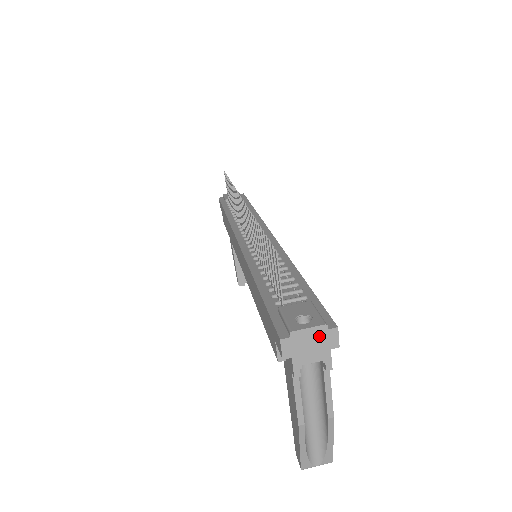
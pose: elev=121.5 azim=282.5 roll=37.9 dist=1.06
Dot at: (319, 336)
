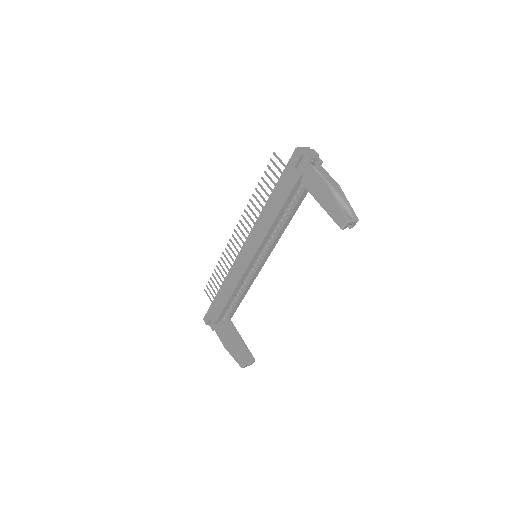
Dot at: (309, 150)
